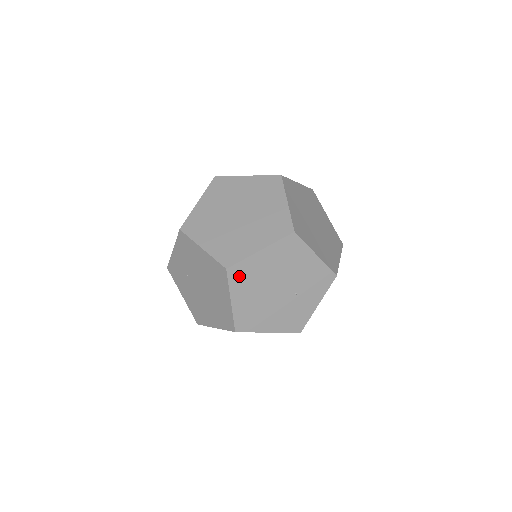
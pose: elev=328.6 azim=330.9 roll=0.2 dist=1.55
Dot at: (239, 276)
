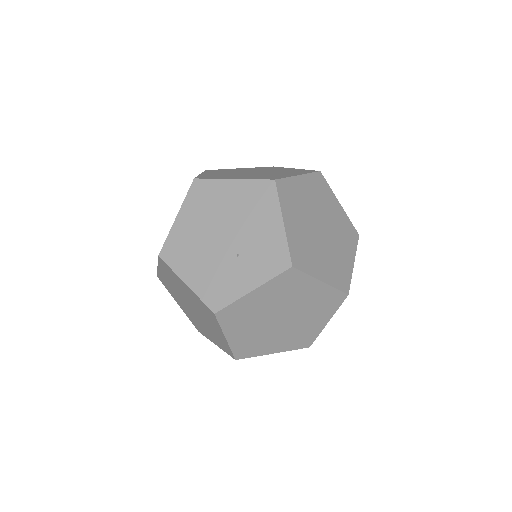
Dot at: (199, 194)
